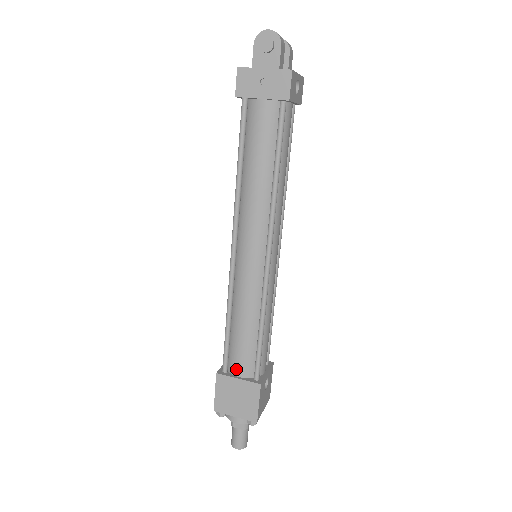
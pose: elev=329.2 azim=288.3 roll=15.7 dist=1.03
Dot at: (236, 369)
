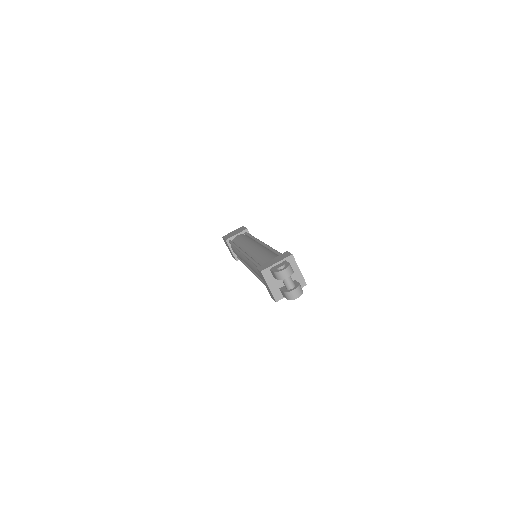
Dot at: occluded
